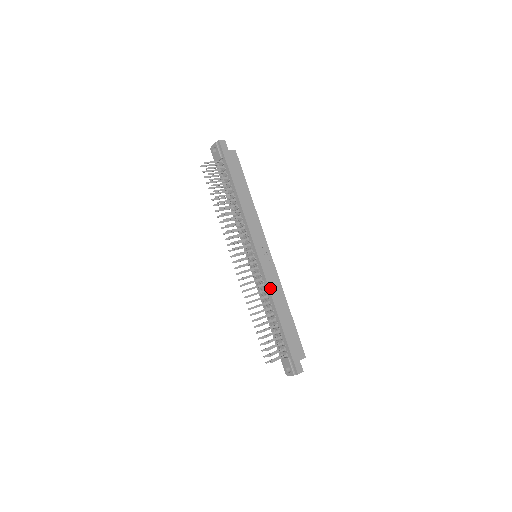
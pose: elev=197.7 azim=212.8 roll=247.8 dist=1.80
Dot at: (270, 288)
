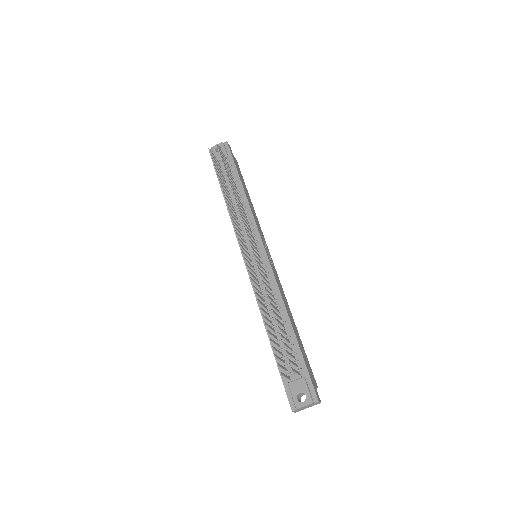
Dot at: (279, 287)
